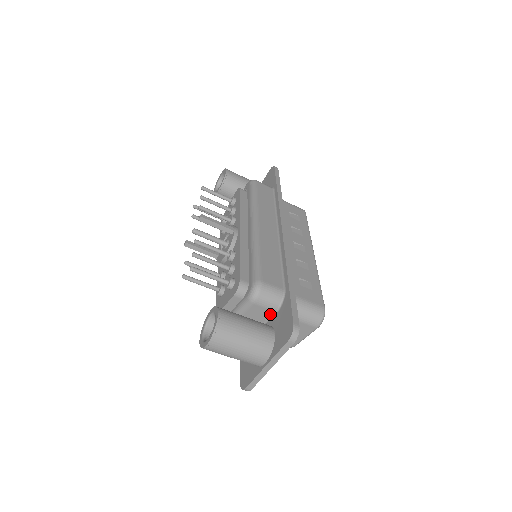
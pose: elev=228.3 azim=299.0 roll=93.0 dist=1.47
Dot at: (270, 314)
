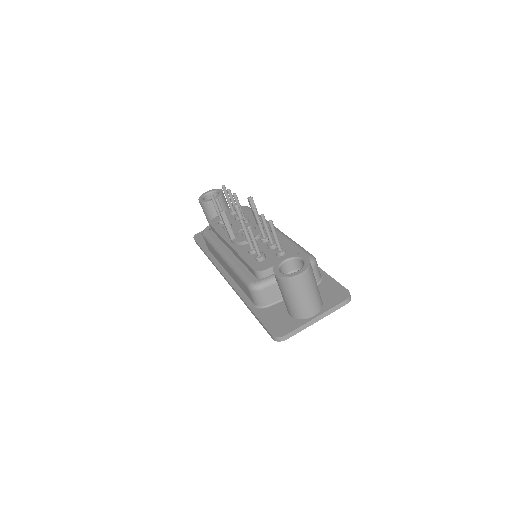
Dot at: occluded
